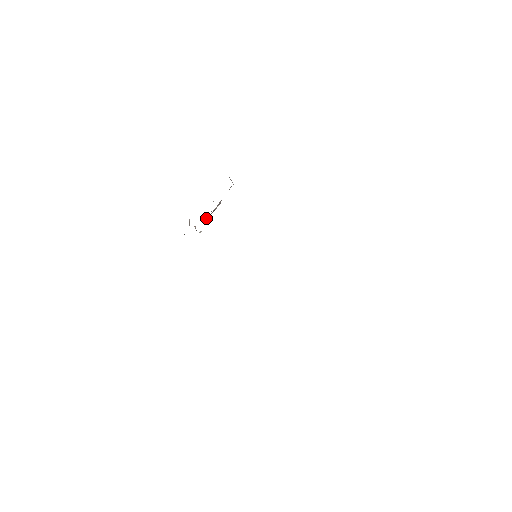
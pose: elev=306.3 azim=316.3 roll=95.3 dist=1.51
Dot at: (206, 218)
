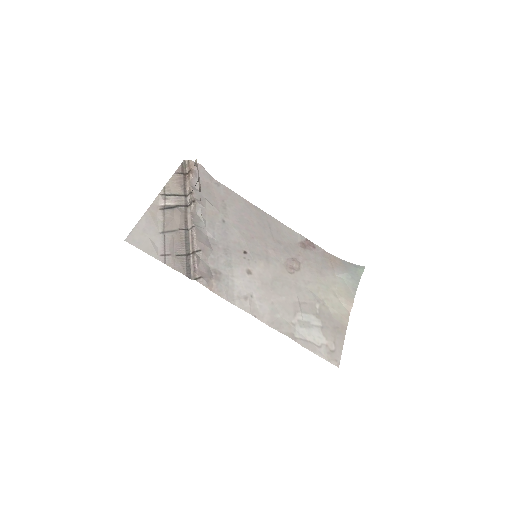
Dot at: (195, 162)
